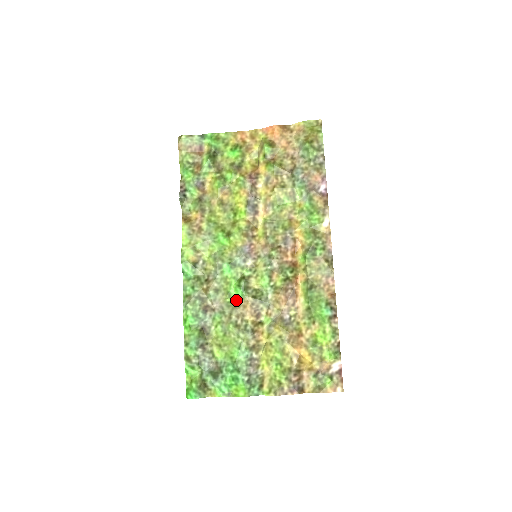
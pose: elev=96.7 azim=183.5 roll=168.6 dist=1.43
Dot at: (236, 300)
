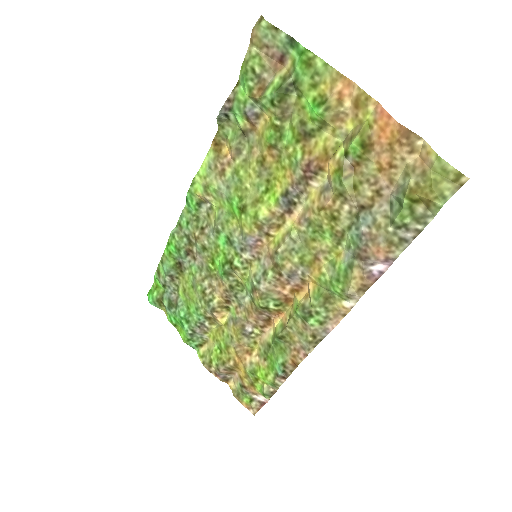
Dot at: (217, 272)
